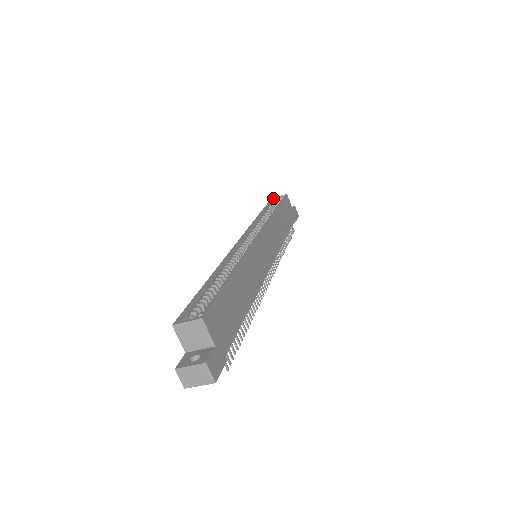
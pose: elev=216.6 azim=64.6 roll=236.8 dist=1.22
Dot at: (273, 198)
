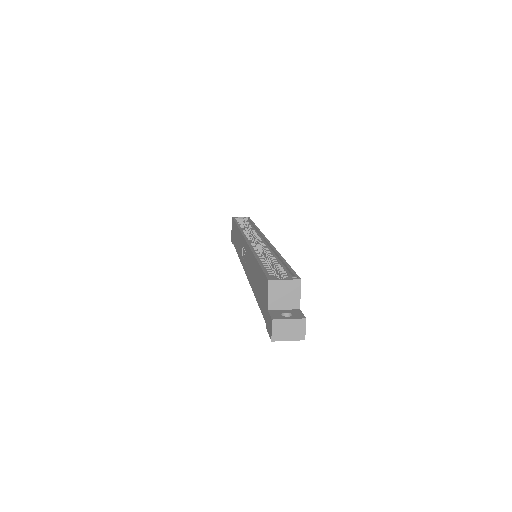
Dot at: occluded
